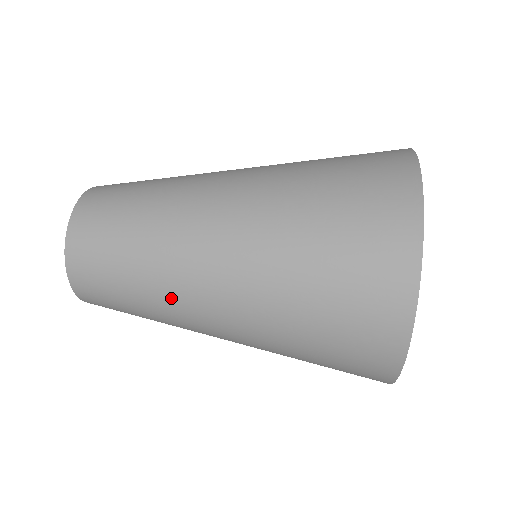
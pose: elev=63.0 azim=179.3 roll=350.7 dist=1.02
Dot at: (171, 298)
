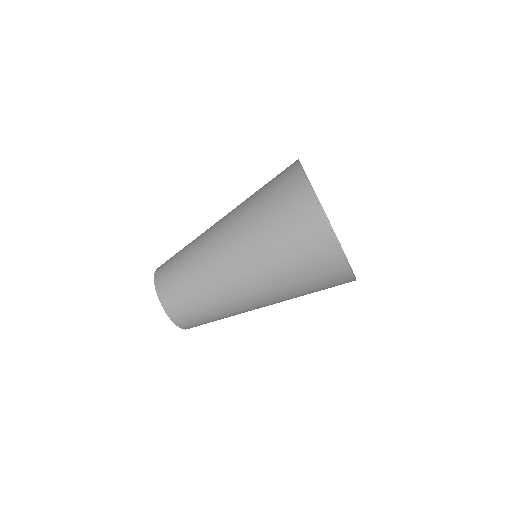
Dot at: (233, 308)
